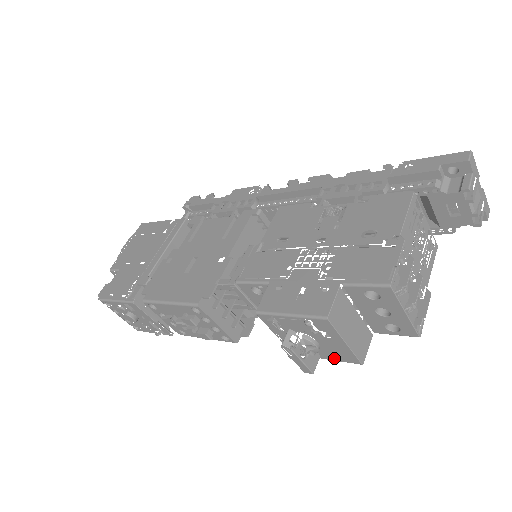
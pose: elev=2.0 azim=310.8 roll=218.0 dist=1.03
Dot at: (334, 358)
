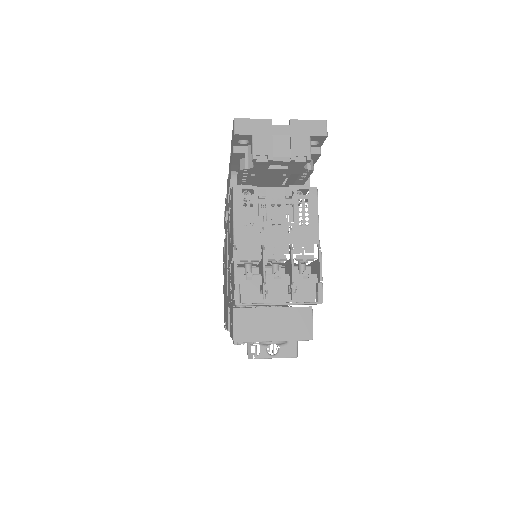
Dot at: occluded
